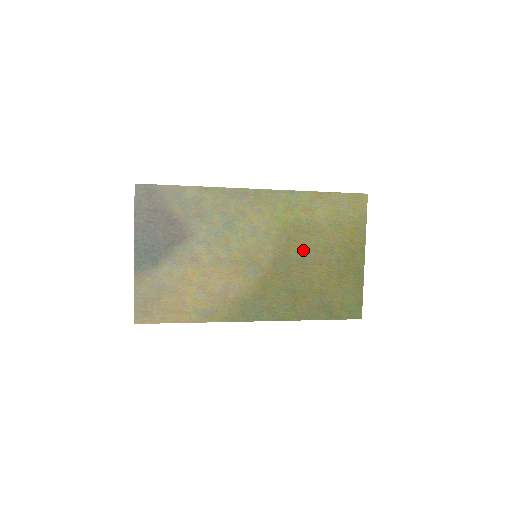
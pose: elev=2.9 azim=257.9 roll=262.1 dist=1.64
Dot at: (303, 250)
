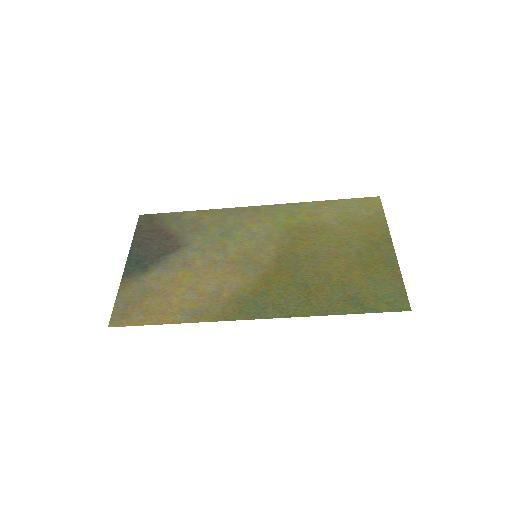
Dot at: (312, 247)
